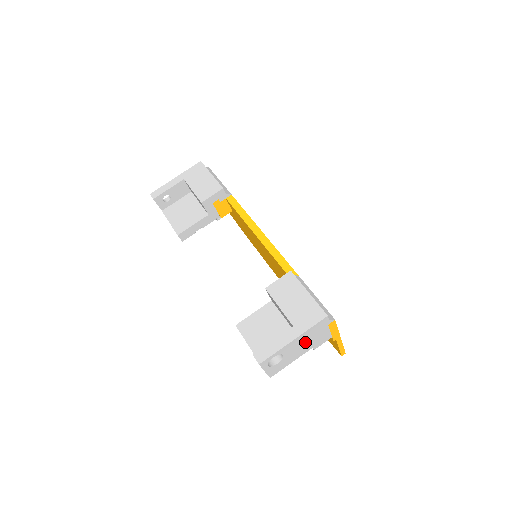
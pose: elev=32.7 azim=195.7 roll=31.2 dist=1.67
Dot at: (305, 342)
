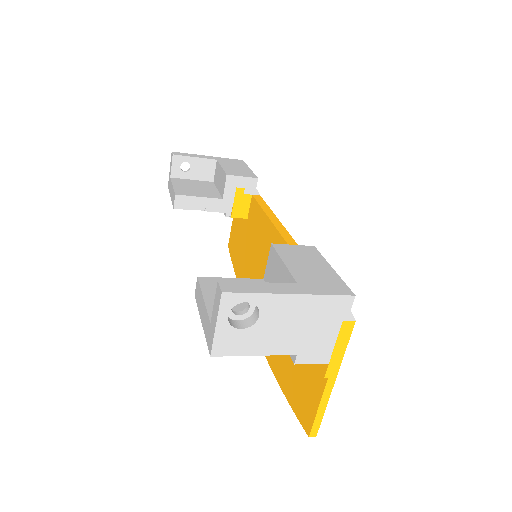
Dot at: (298, 324)
